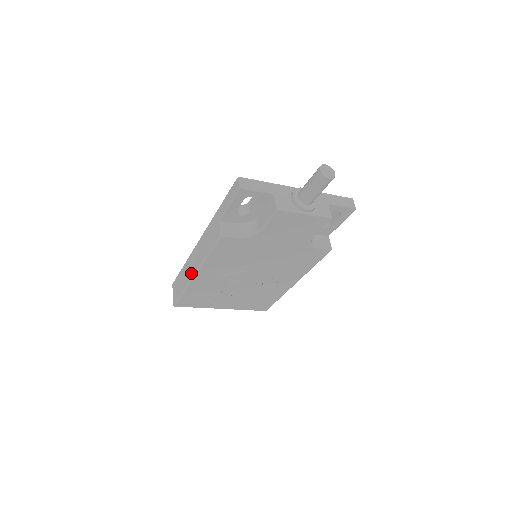
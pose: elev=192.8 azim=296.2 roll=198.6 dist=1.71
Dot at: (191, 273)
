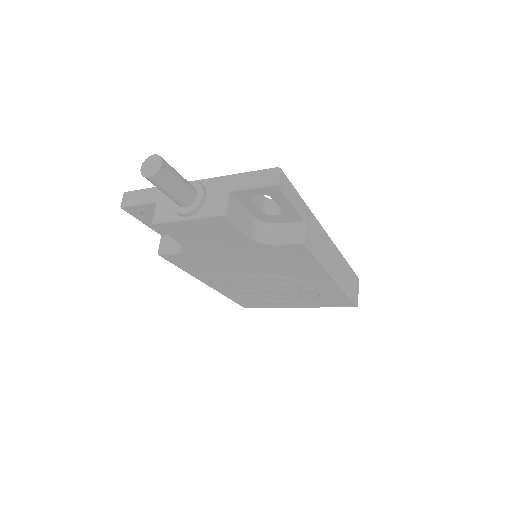
Dot at: occluded
